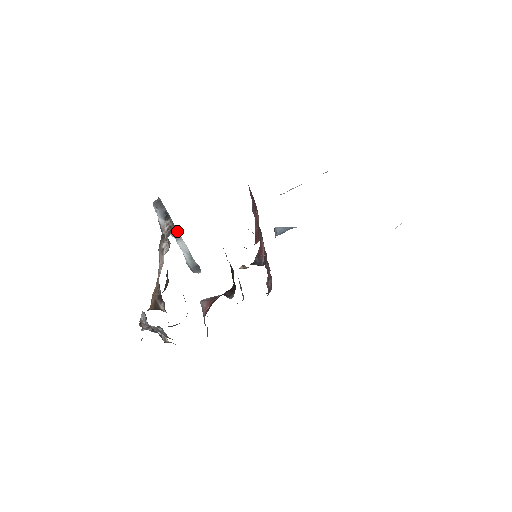
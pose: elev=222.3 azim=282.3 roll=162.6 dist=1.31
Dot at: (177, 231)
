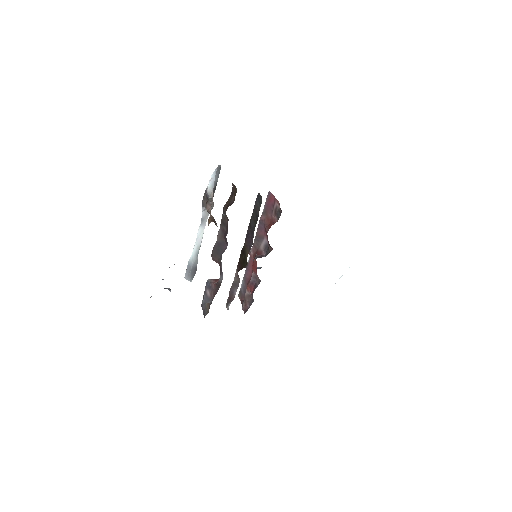
Dot at: occluded
